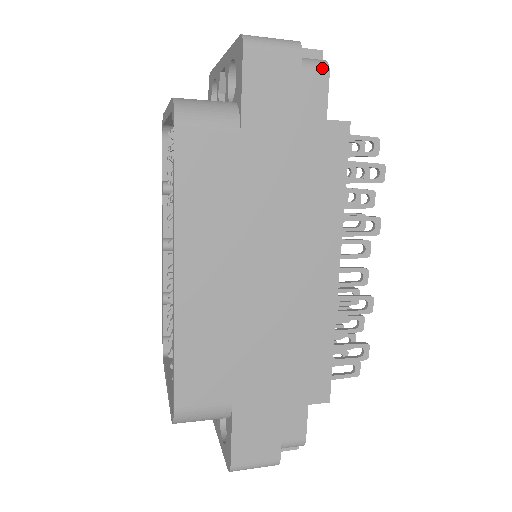
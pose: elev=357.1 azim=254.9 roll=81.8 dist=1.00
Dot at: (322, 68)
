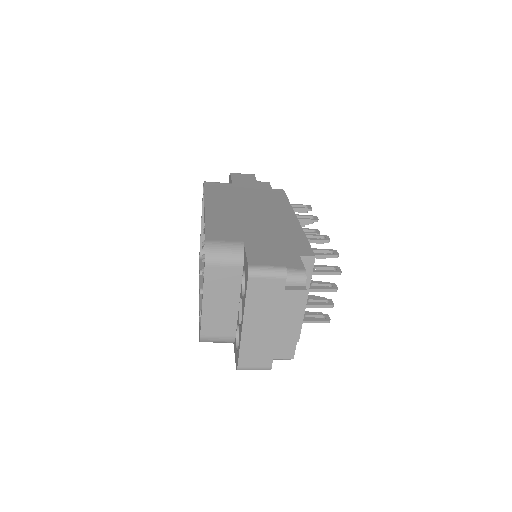
Dot at: (266, 182)
